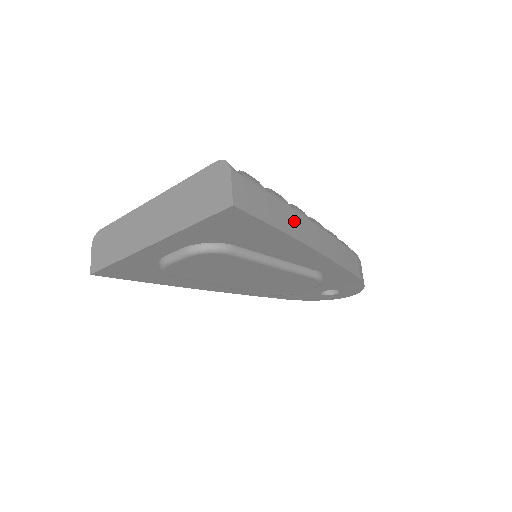
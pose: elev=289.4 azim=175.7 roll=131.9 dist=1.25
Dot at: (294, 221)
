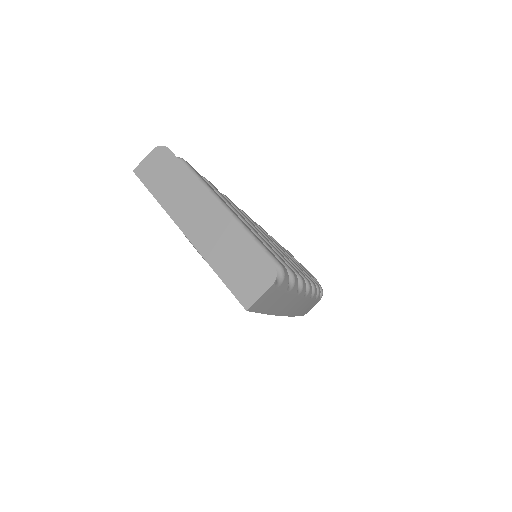
Dot at: (288, 303)
